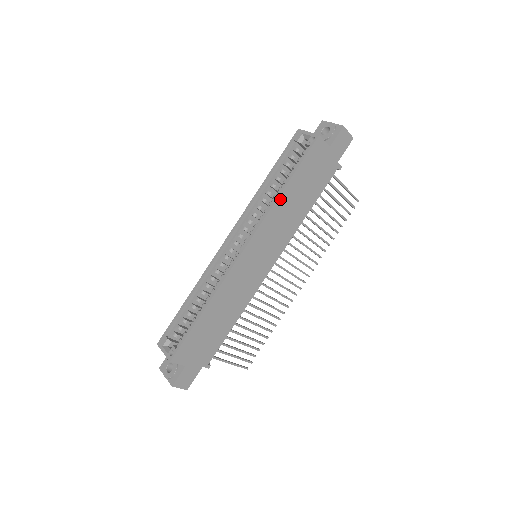
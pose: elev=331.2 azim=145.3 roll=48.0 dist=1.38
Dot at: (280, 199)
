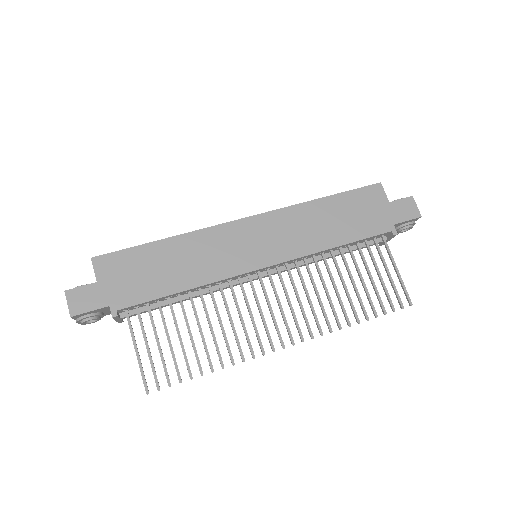
Dot at: (311, 204)
